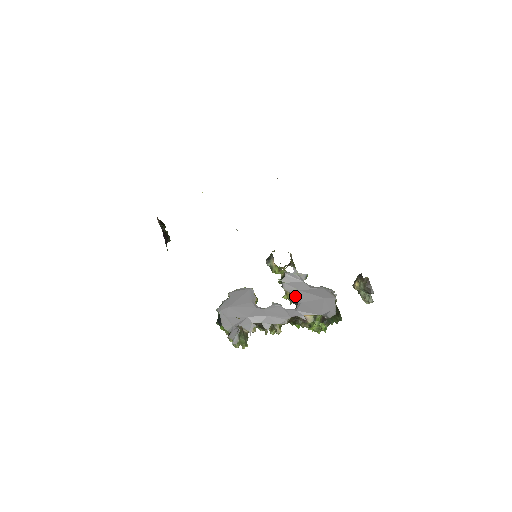
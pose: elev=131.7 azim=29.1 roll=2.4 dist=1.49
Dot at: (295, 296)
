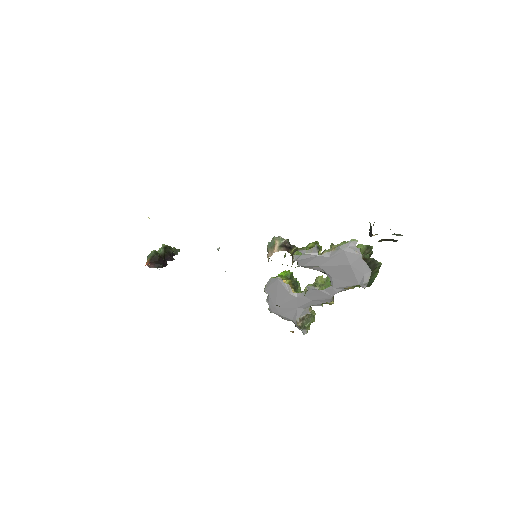
Dot at: occluded
